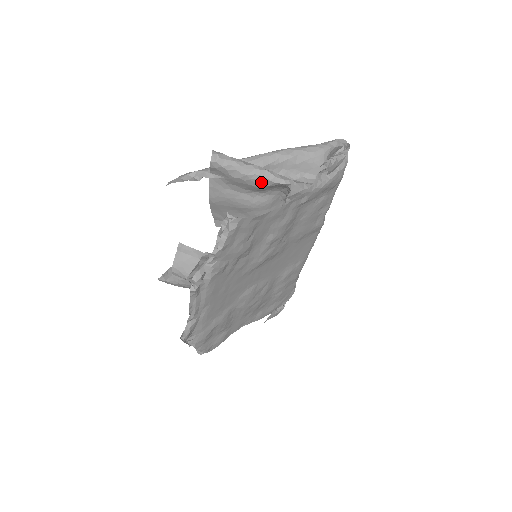
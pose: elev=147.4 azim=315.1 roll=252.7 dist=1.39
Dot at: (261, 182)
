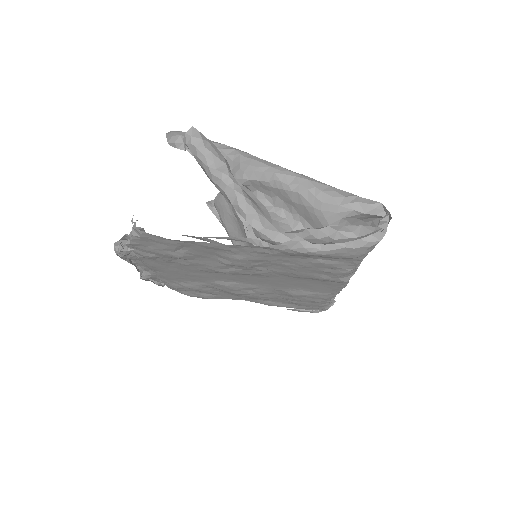
Dot at: (227, 198)
